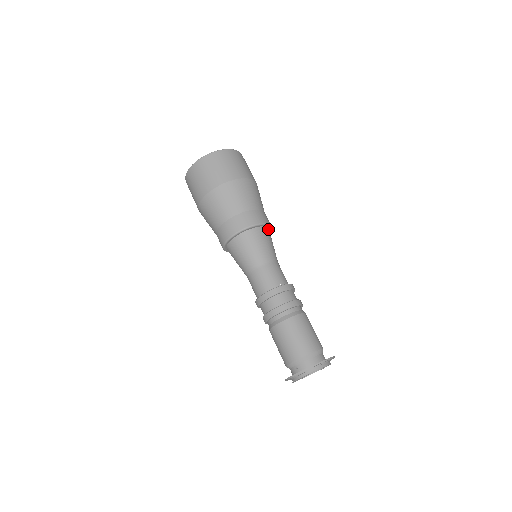
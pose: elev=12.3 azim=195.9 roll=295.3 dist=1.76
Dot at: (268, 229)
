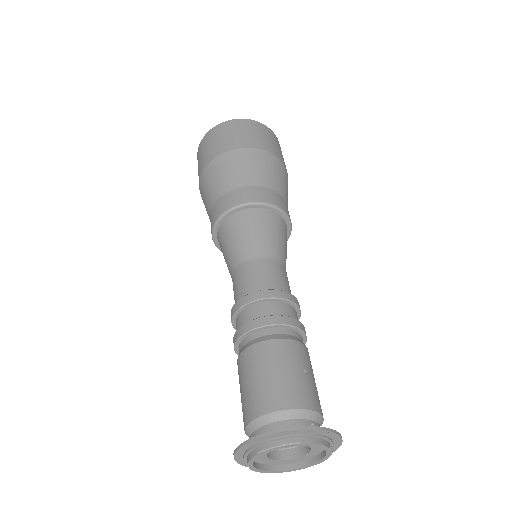
Dot at: (275, 214)
